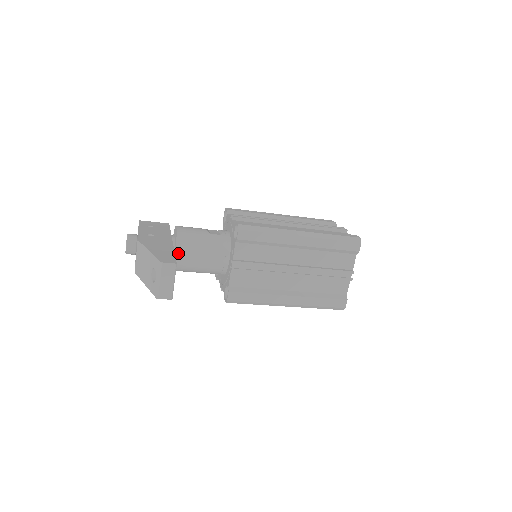
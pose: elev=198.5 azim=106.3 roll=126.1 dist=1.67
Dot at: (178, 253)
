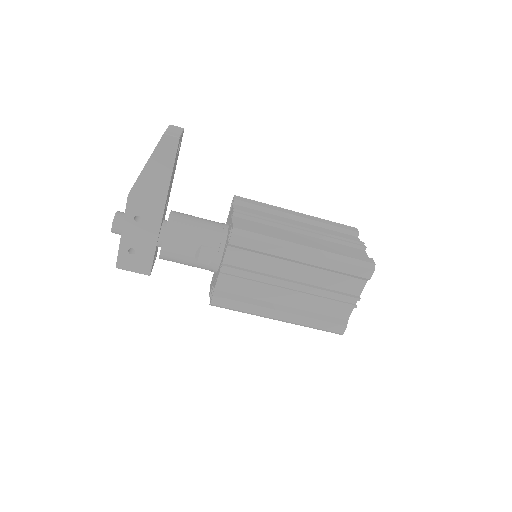
Dot at: (173, 212)
